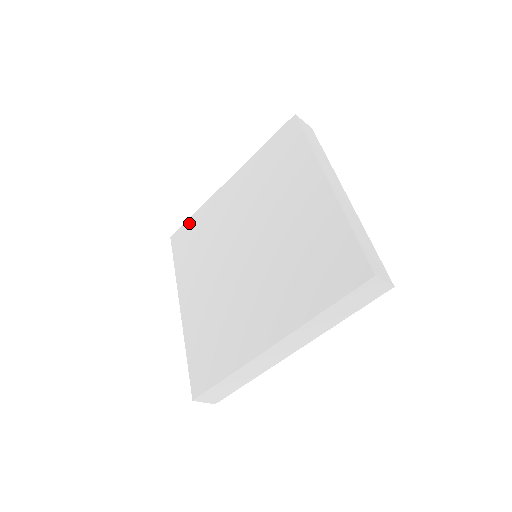
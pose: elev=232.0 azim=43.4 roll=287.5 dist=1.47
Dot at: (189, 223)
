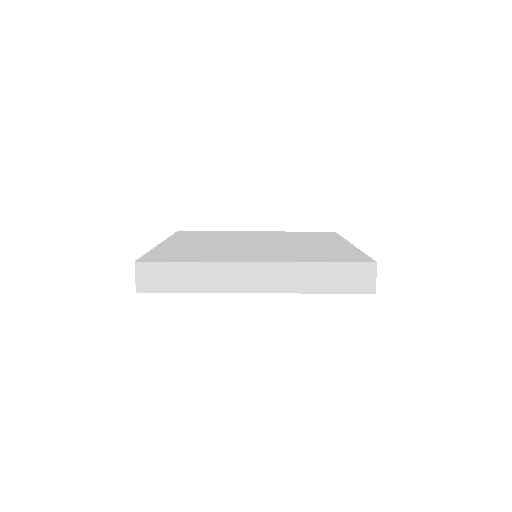
Dot at: (204, 231)
